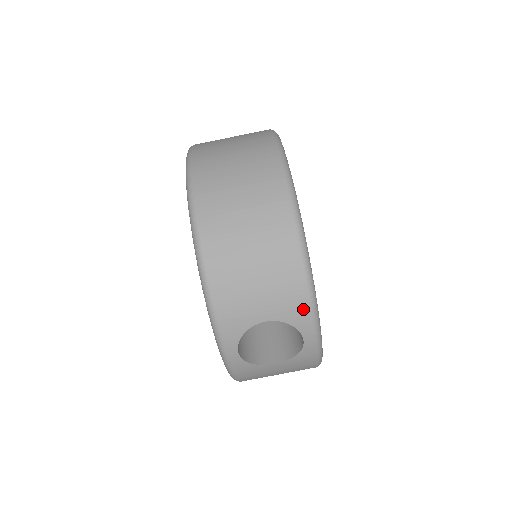
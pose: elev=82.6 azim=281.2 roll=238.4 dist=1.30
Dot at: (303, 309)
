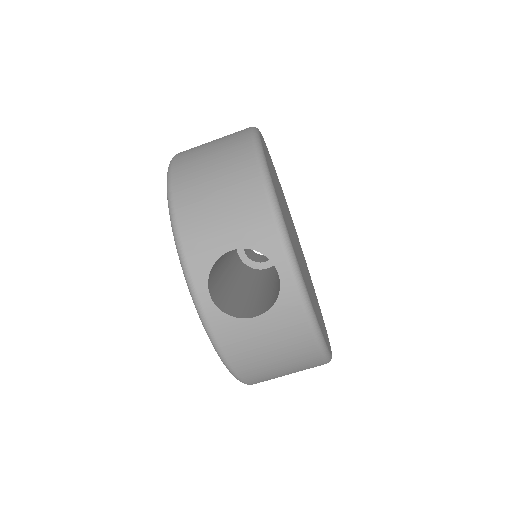
Dot at: (270, 231)
